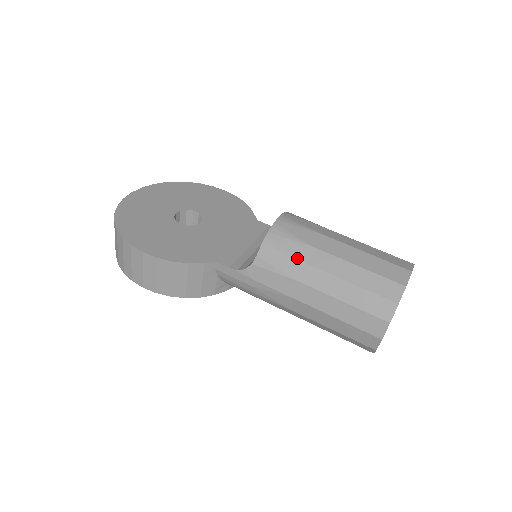
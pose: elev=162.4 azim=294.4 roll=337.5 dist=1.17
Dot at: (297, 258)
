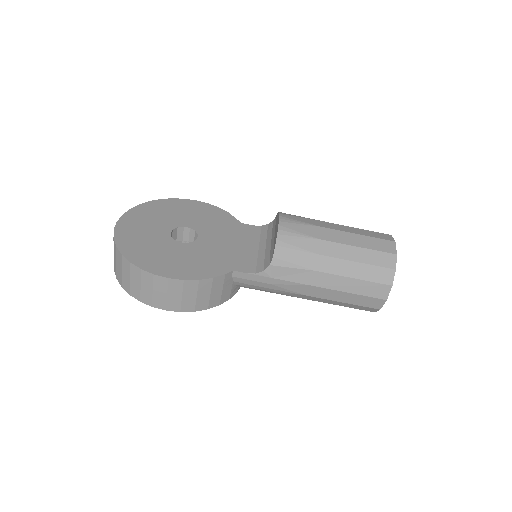
Dot at: (309, 251)
